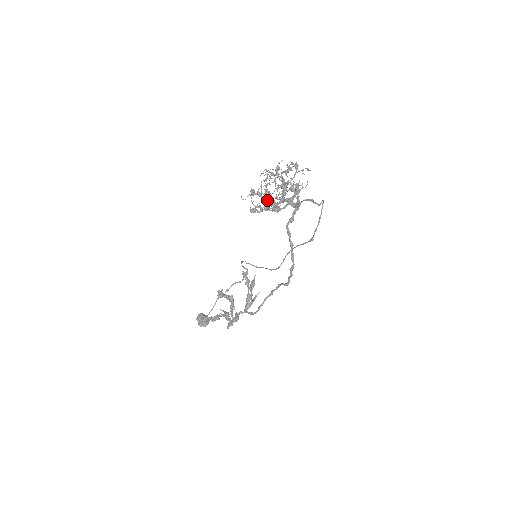
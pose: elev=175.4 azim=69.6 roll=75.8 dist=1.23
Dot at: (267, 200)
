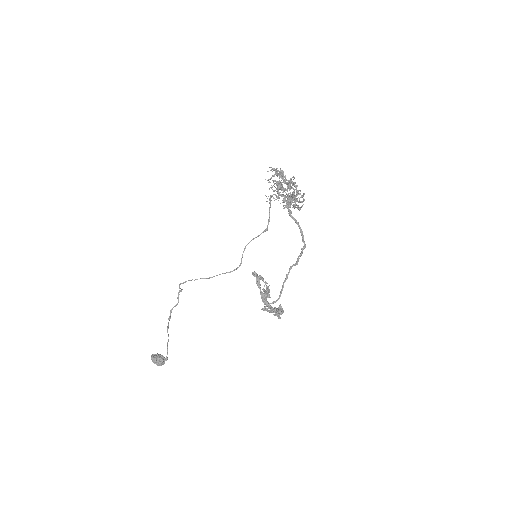
Dot at: (299, 198)
